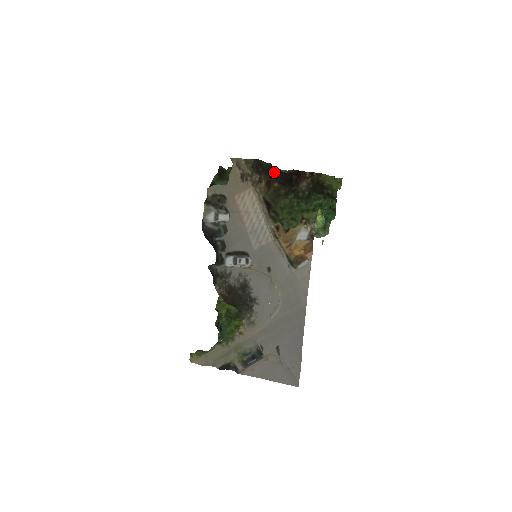
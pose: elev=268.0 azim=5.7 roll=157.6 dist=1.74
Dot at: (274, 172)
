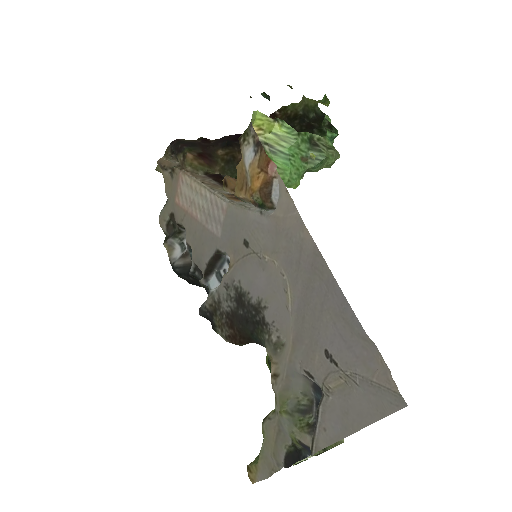
Dot at: (211, 143)
